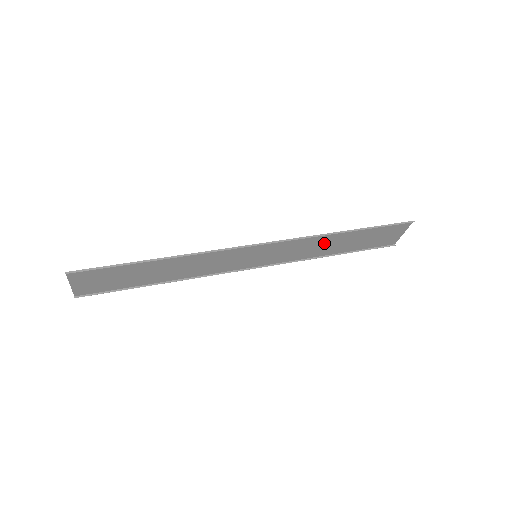
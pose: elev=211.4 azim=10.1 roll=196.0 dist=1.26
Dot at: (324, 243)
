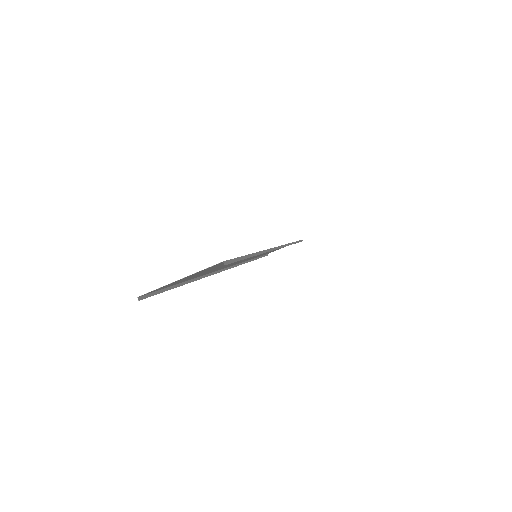
Dot at: occluded
